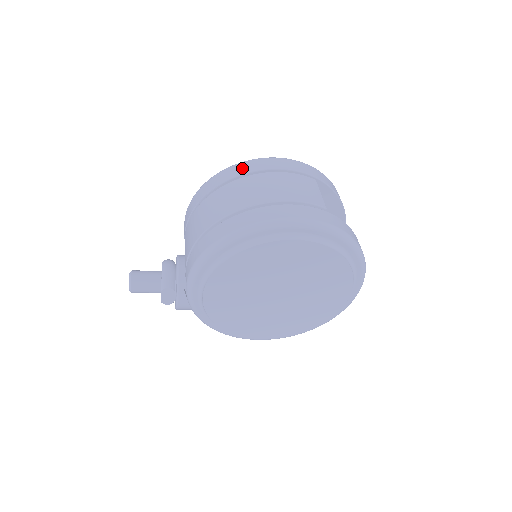
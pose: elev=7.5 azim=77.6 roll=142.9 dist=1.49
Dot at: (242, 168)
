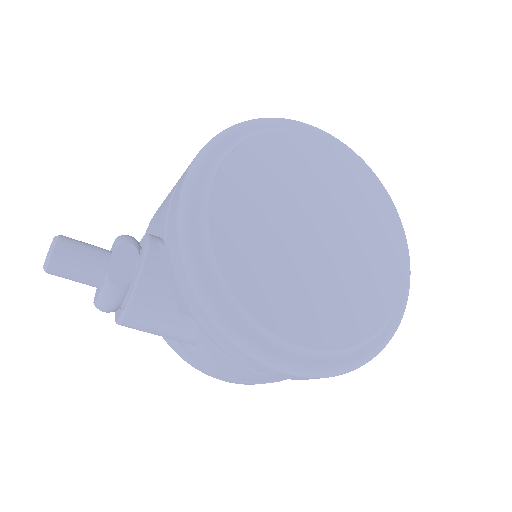
Dot at: occluded
